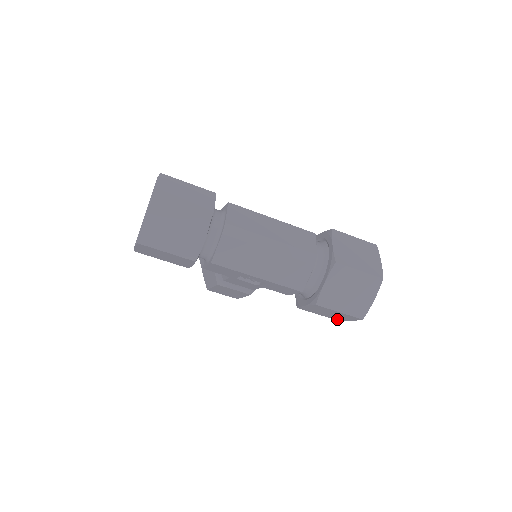
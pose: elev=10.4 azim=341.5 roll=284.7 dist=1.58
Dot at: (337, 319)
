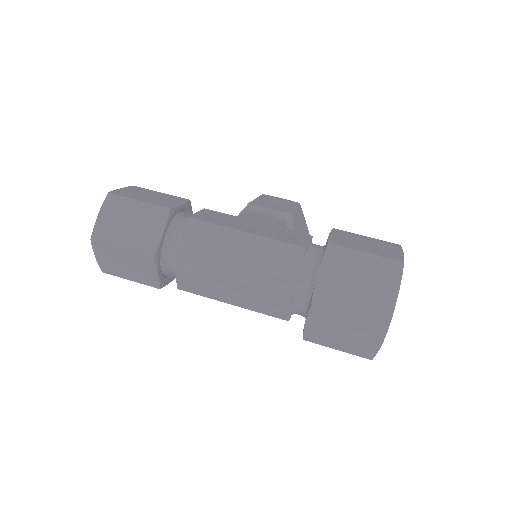
Dot at: occluded
